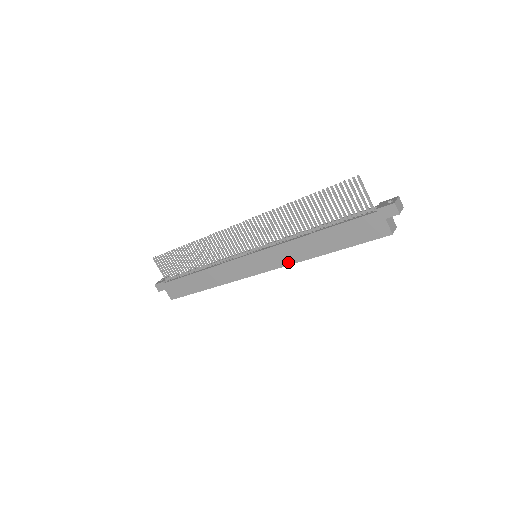
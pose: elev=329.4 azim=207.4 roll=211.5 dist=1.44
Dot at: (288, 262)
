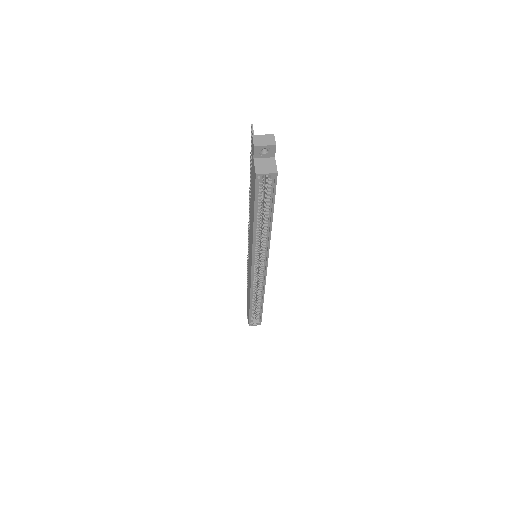
Dot at: occluded
